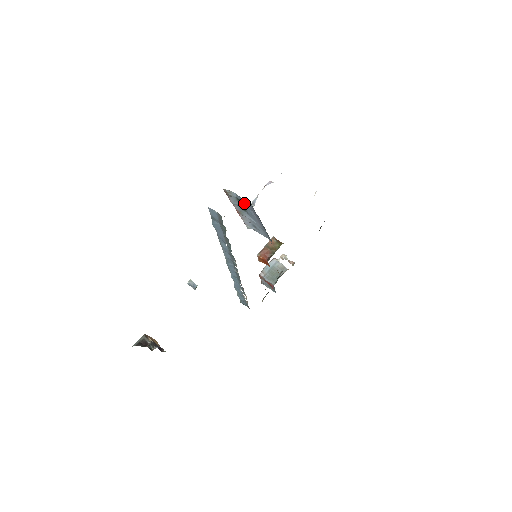
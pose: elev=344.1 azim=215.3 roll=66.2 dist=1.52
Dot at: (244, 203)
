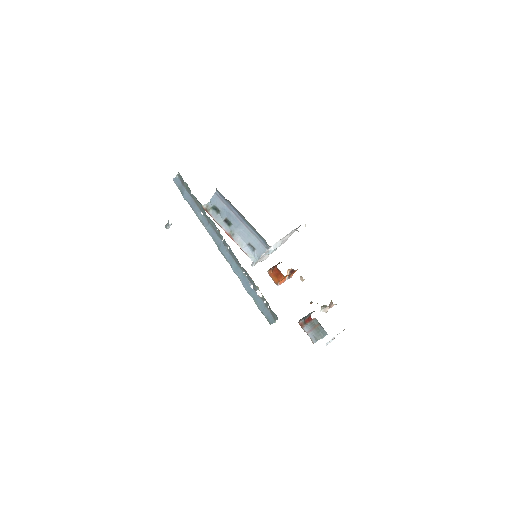
Dot at: (218, 204)
